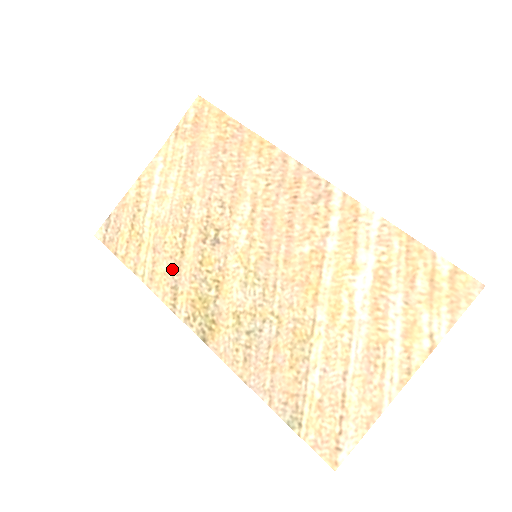
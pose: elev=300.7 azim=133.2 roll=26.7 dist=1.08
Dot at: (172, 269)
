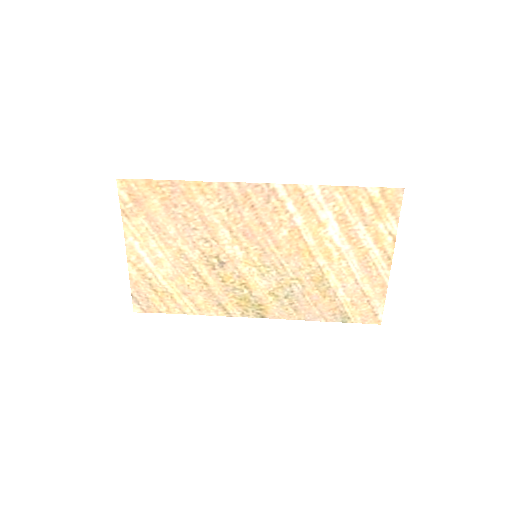
Dot at: (208, 297)
